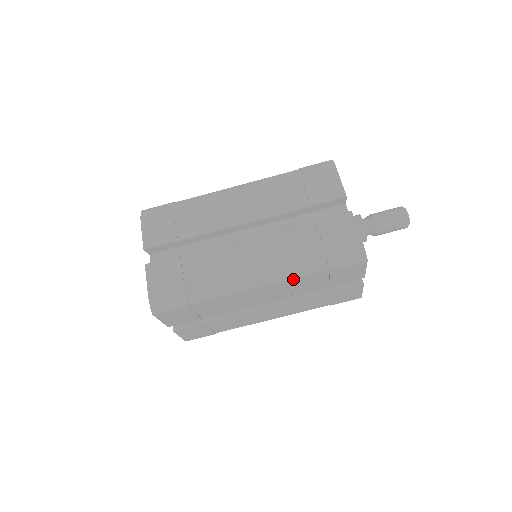
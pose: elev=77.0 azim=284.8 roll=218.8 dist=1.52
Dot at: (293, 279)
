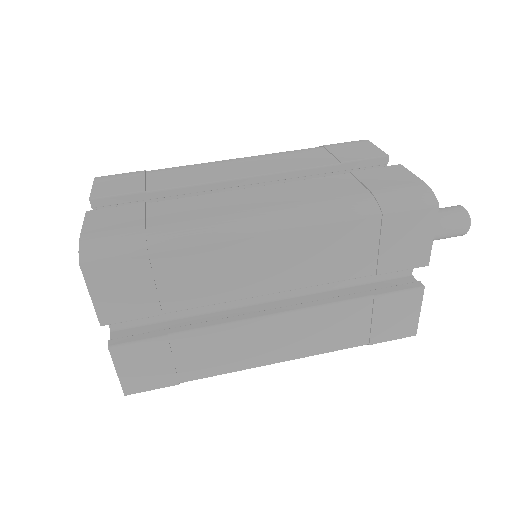
Dot at: (325, 227)
